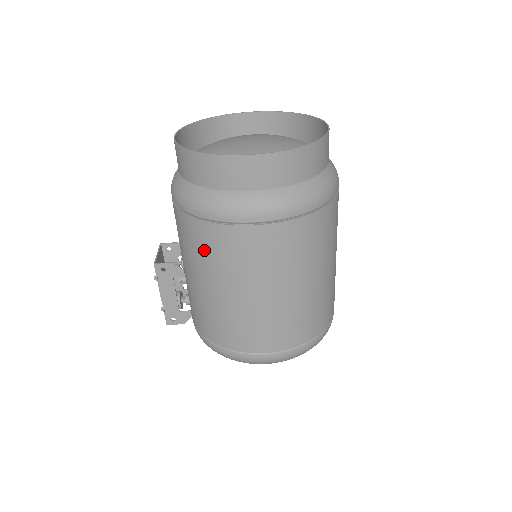
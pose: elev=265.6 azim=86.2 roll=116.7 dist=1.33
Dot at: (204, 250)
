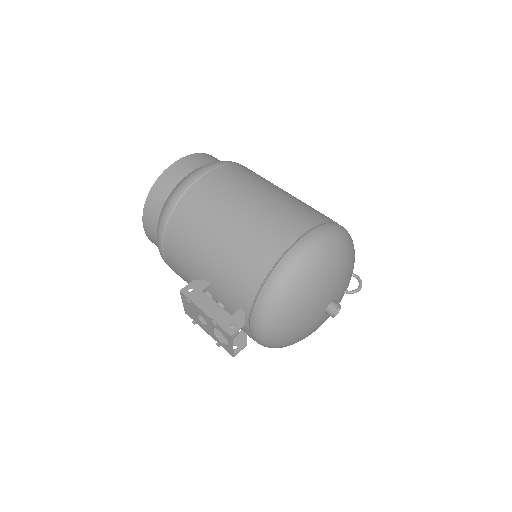
Dot at: (194, 217)
